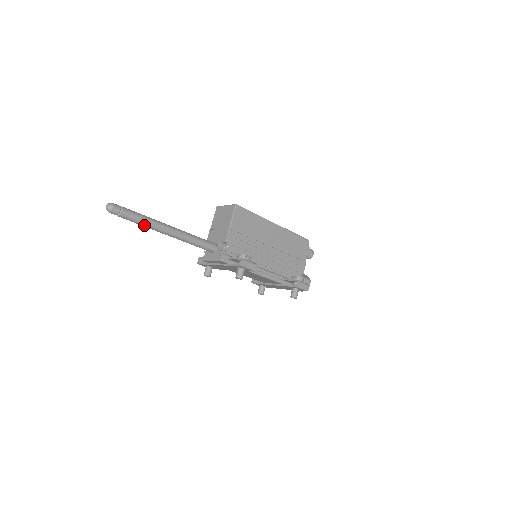
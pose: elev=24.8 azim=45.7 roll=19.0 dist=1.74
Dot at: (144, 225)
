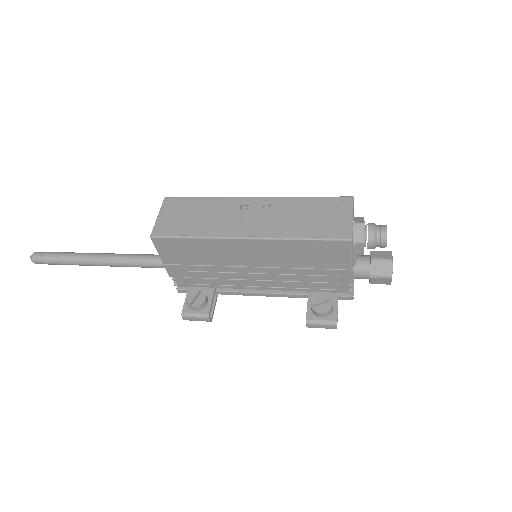
Dot at: (77, 264)
